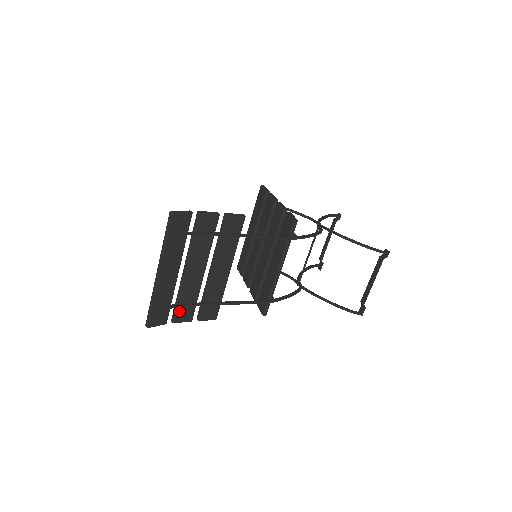
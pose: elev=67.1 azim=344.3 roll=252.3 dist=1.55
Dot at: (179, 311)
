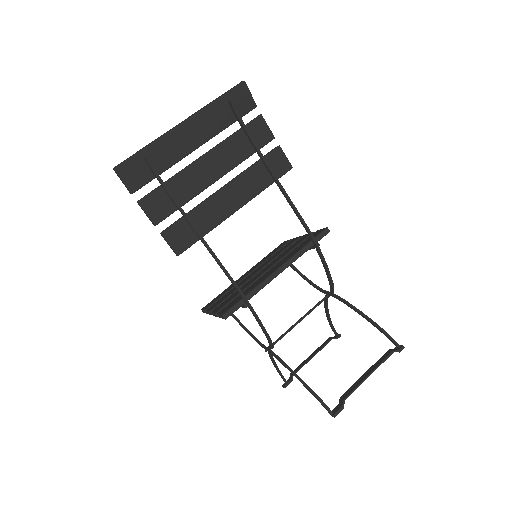
Dot at: (157, 195)
